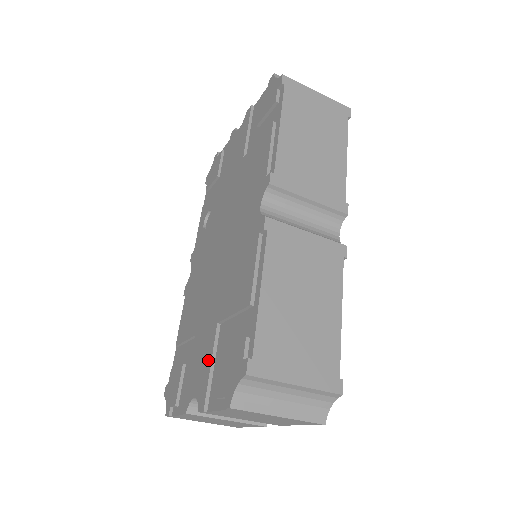
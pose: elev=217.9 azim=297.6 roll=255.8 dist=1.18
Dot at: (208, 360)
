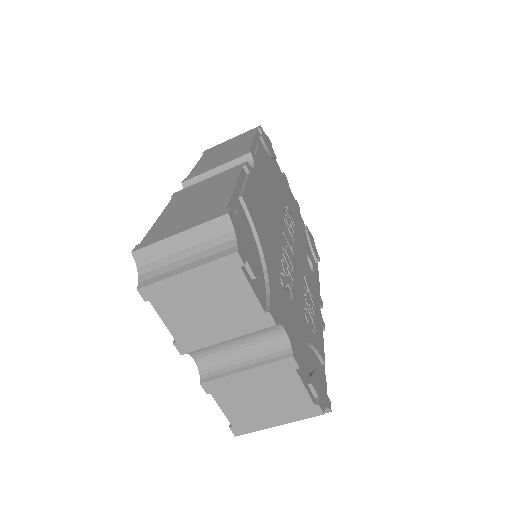
Dot at: occluded
